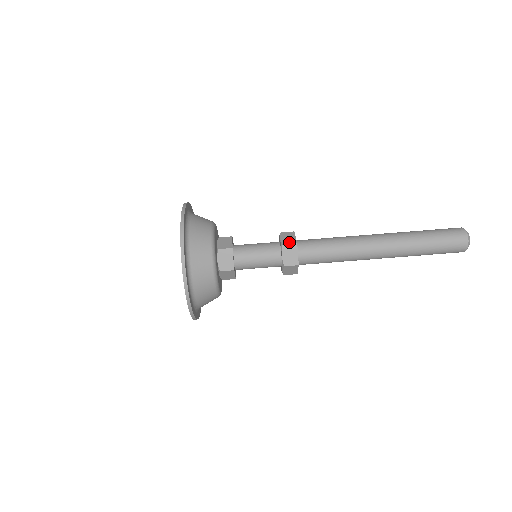
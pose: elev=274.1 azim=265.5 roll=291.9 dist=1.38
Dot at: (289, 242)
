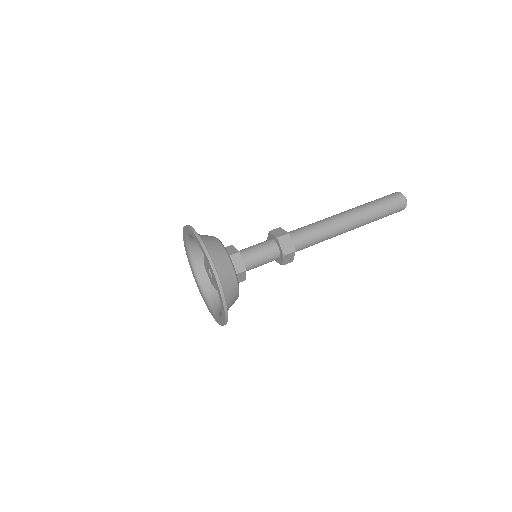
Dot at: (282, 234)
